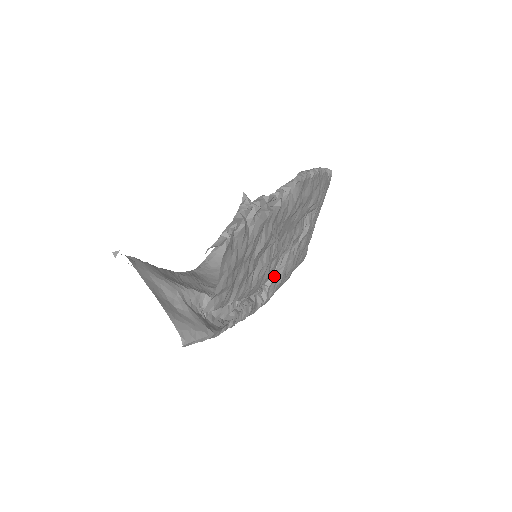
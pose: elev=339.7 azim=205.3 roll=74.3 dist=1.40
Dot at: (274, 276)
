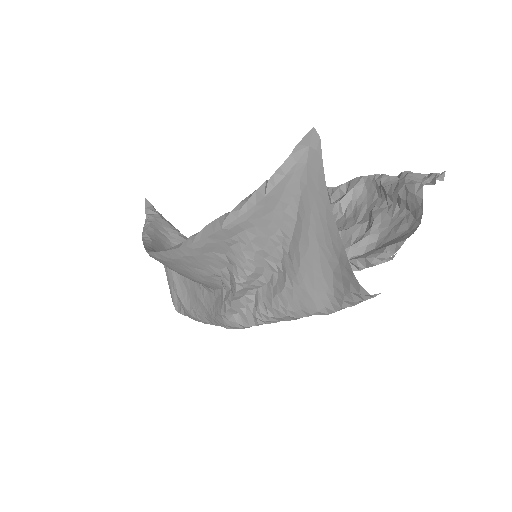
Dot at: occluded
